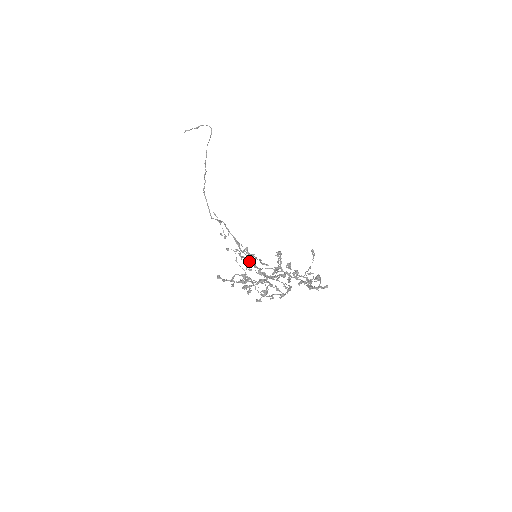
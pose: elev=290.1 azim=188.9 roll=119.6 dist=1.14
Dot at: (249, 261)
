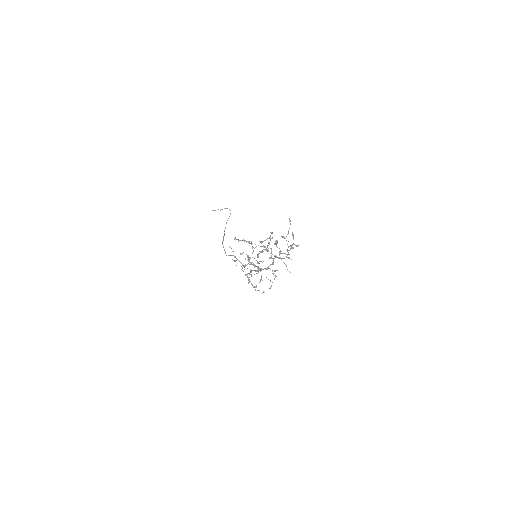
Dot at: occluded
